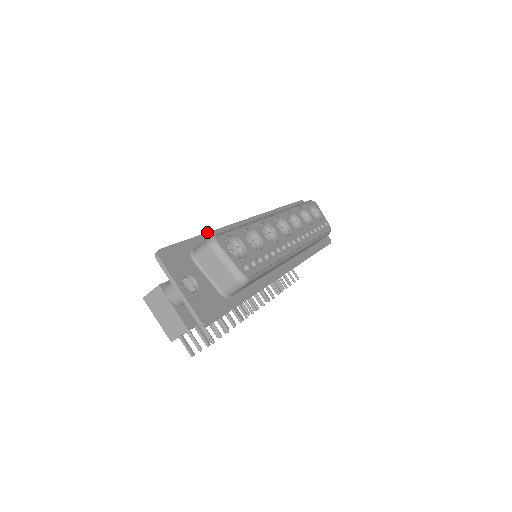
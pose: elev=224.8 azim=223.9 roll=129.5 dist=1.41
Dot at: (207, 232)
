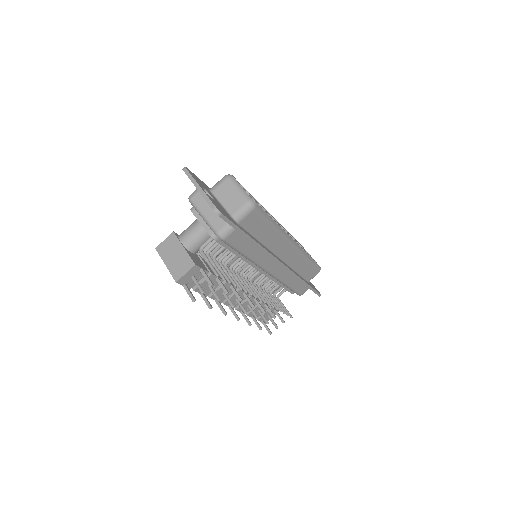
Dot at: occluded
